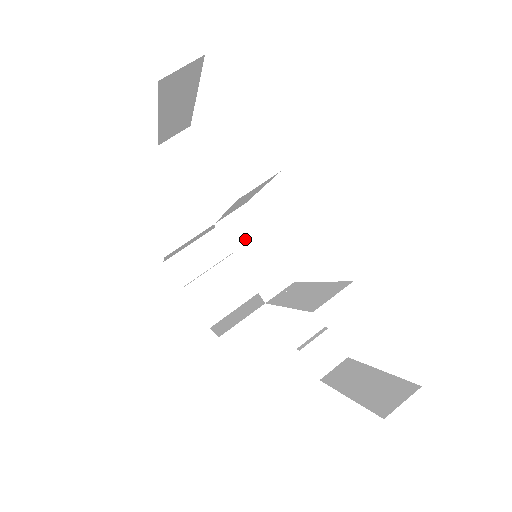
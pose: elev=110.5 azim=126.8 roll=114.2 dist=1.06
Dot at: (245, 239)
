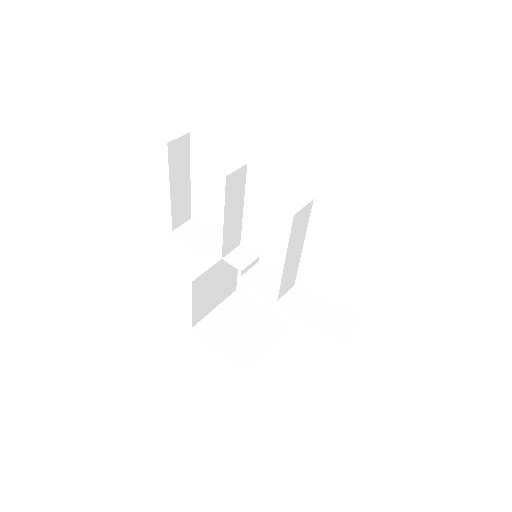
Dot at: (247, 263)
